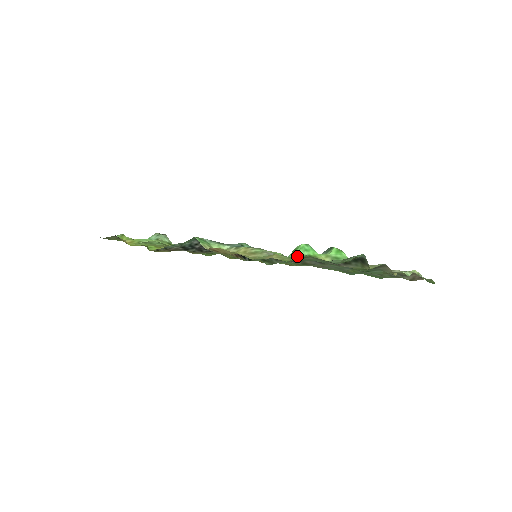
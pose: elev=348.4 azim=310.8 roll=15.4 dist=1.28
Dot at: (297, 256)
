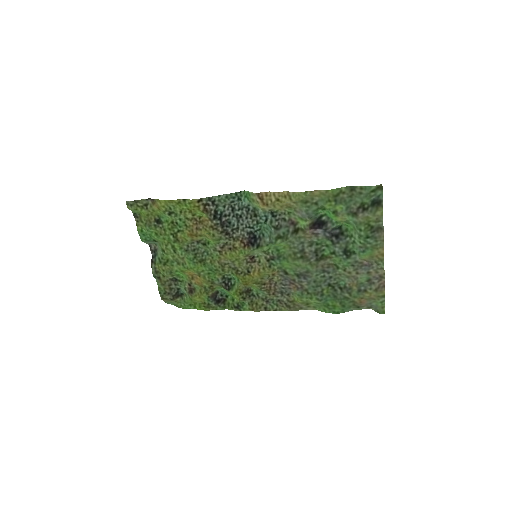
Dot at: (327, 207)
